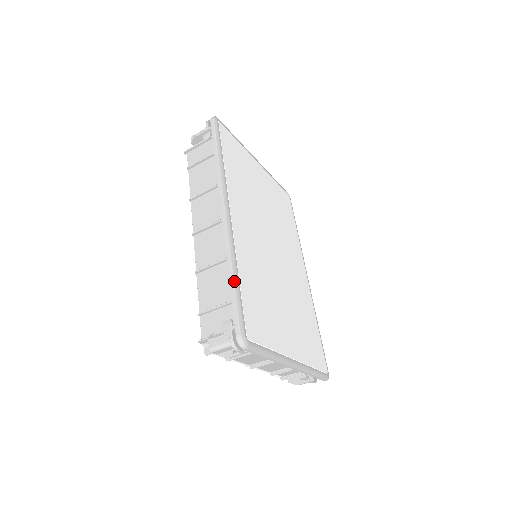
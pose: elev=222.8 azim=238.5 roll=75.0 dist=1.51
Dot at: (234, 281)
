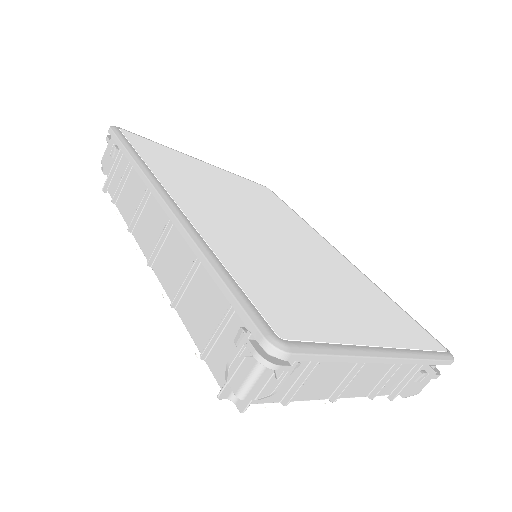
Dot at: (216, 271)
